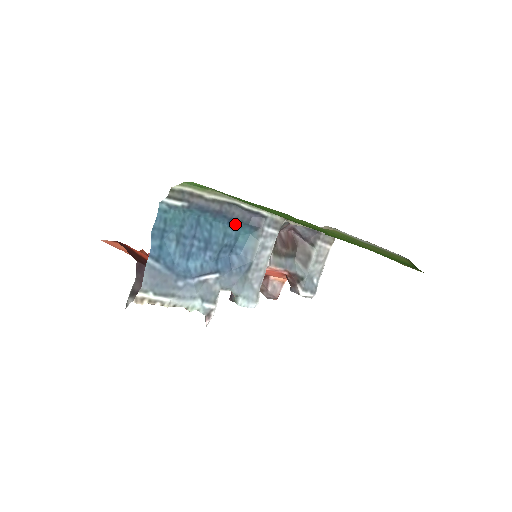
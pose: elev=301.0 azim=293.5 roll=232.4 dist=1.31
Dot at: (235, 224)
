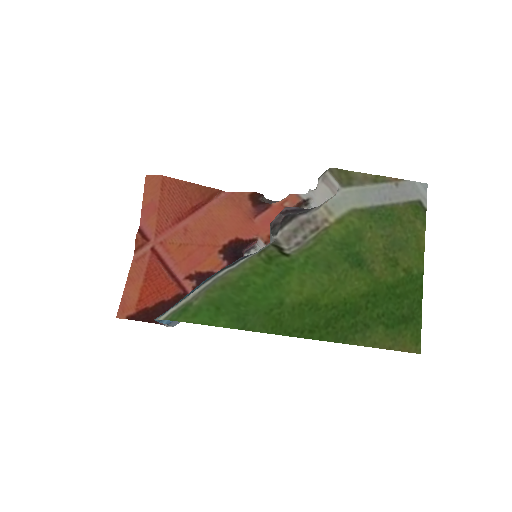
Dot at: occluded
